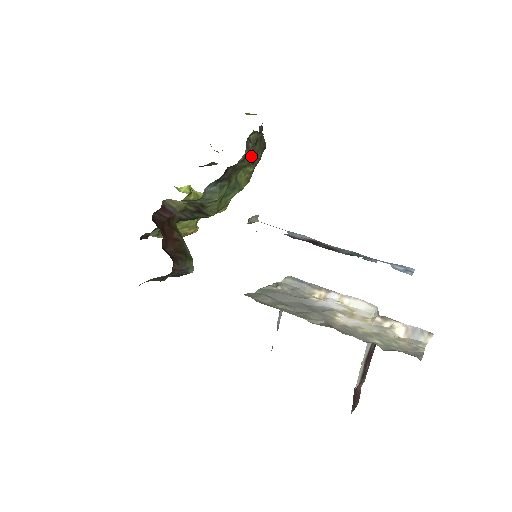
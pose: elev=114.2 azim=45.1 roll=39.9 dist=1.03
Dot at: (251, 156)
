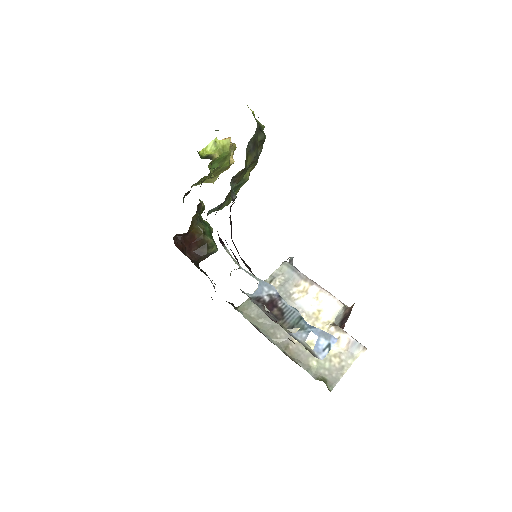
Dot at: (244, 173)
